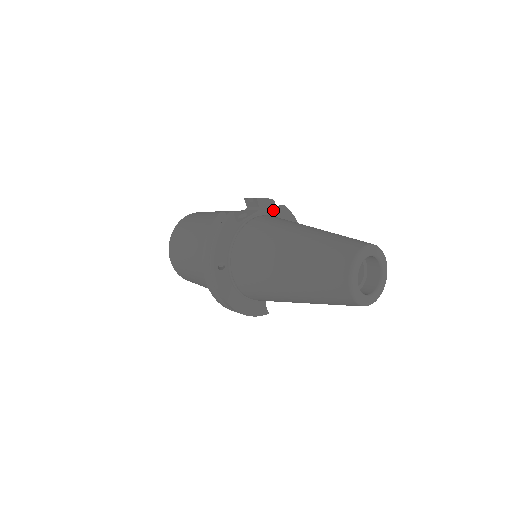
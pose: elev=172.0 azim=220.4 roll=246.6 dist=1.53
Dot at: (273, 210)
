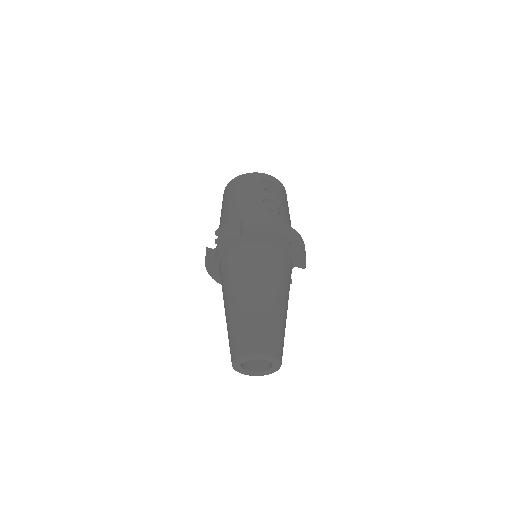
Dot at: (236, 240)
